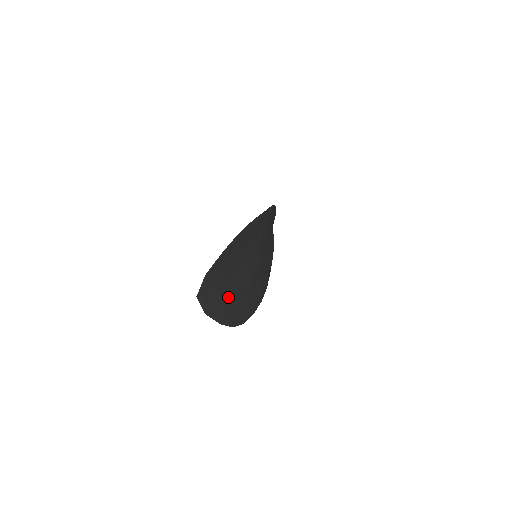
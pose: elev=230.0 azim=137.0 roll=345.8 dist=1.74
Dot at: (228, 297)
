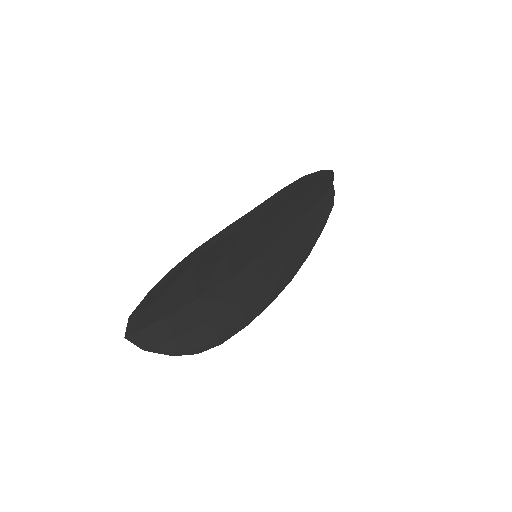
Dot at: (186, 324)
